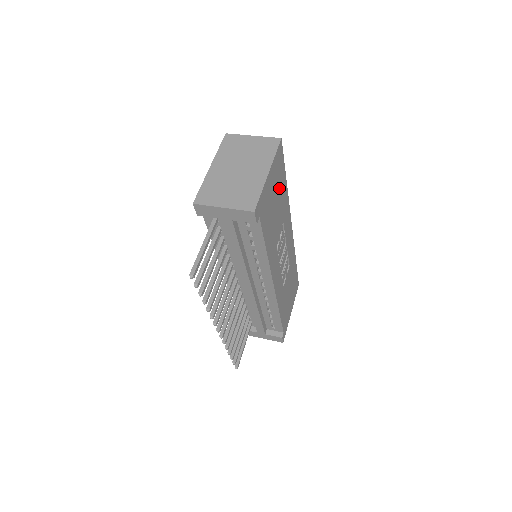
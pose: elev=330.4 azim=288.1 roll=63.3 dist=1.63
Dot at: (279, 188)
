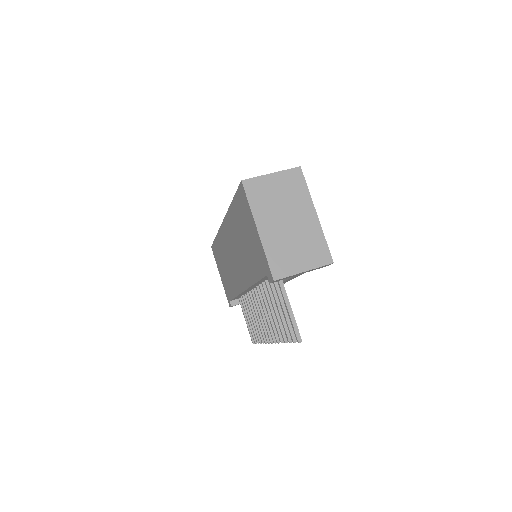
Dot at: occluded
